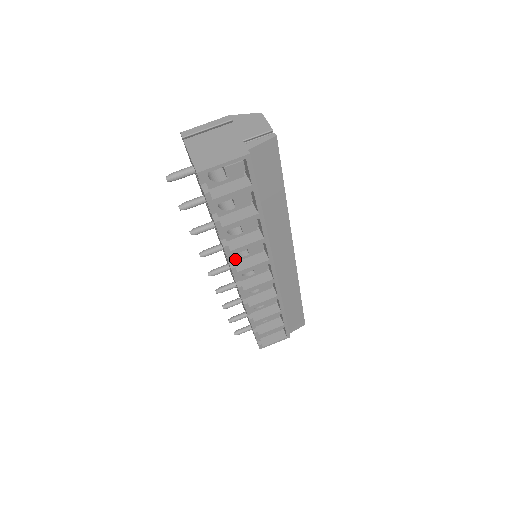
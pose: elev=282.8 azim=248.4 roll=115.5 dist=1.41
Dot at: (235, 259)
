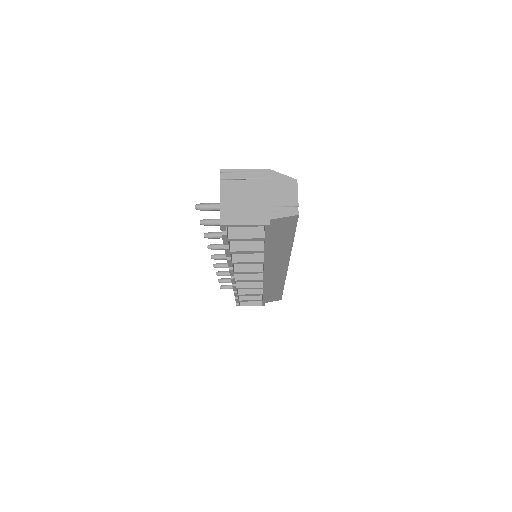
Dot at: occluded
